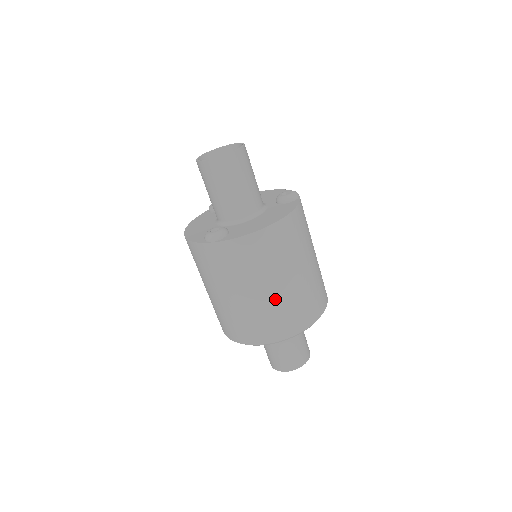
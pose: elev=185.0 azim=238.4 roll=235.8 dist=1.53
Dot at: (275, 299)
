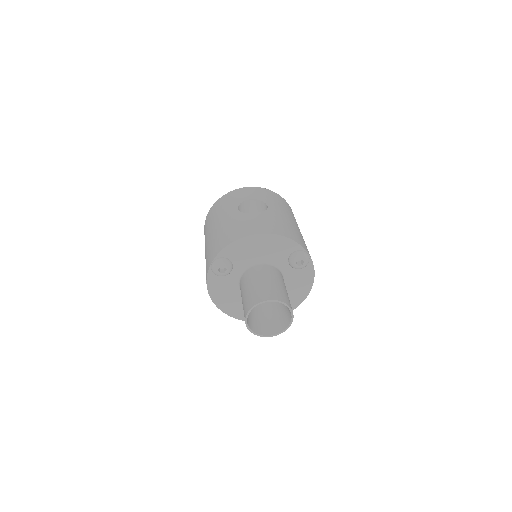
Dot at: occluded
